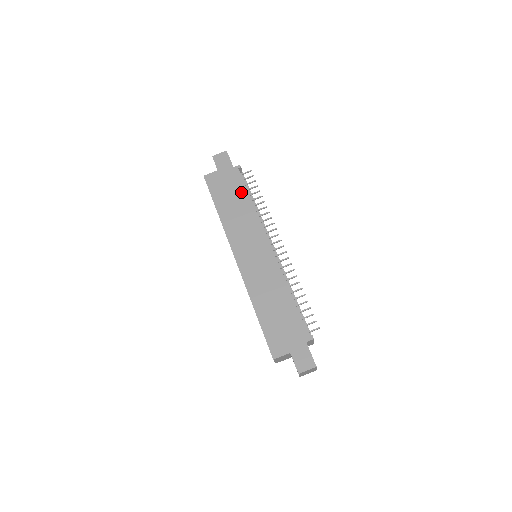
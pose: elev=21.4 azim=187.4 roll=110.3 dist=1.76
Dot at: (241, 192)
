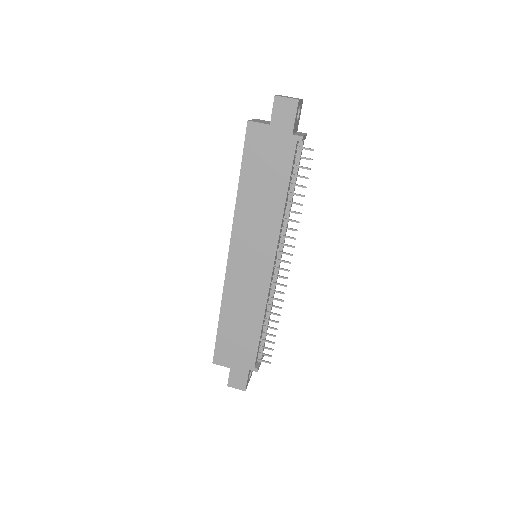
Dot at: (280, 179)
